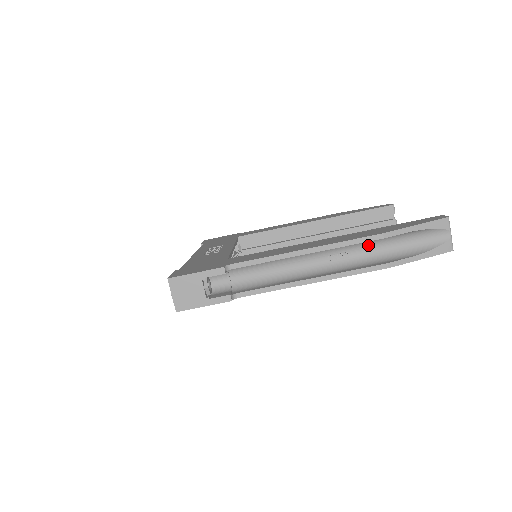
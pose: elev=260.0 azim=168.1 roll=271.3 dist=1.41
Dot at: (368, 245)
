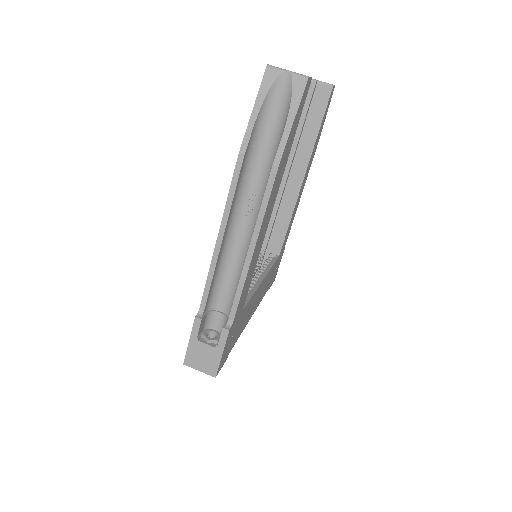
Dot at: (253, 170)
